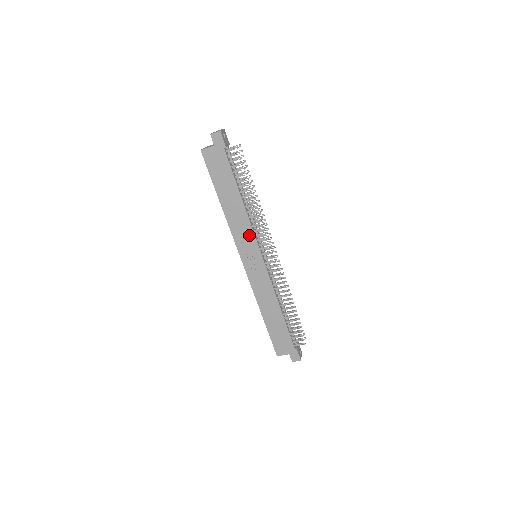
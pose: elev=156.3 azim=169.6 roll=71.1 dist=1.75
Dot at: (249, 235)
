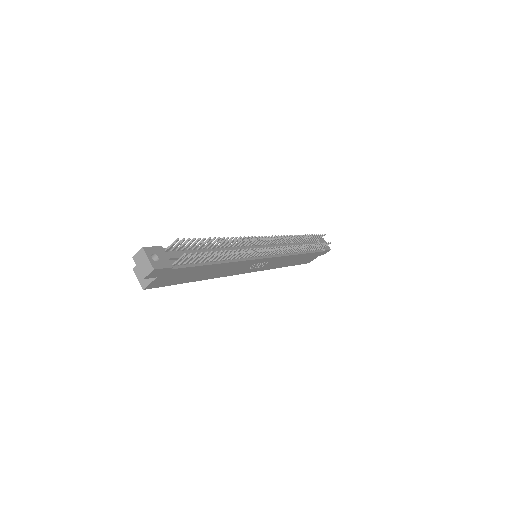
Dot at: (246, 264)
